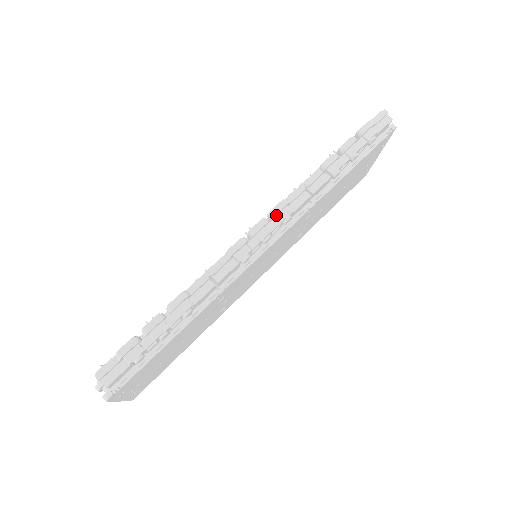
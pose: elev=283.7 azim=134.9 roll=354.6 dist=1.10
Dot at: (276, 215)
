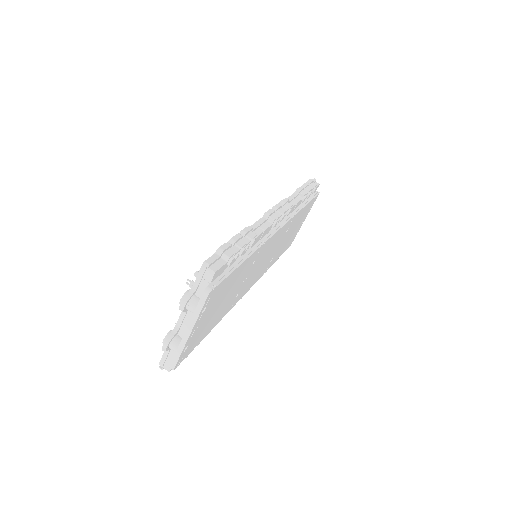
Dot at: (284, 205)
